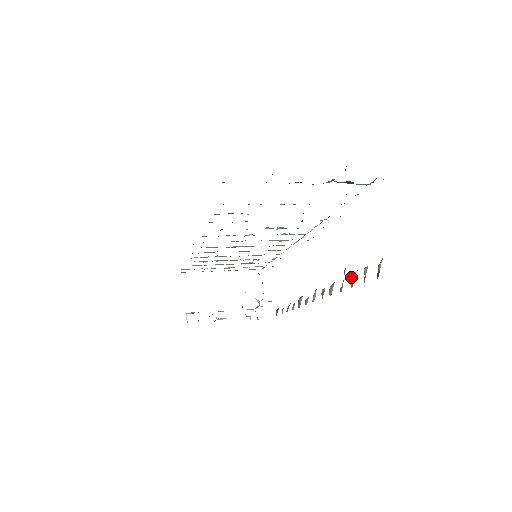
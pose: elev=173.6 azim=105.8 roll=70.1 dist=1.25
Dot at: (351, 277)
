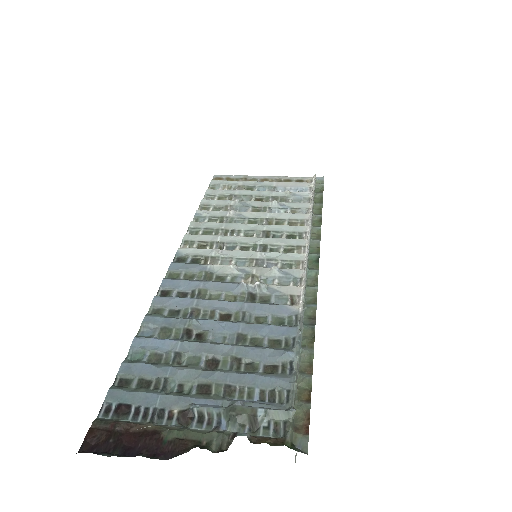
Dot at: occluded
